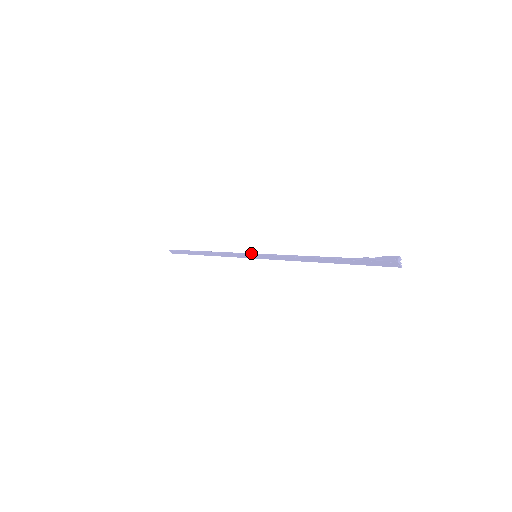
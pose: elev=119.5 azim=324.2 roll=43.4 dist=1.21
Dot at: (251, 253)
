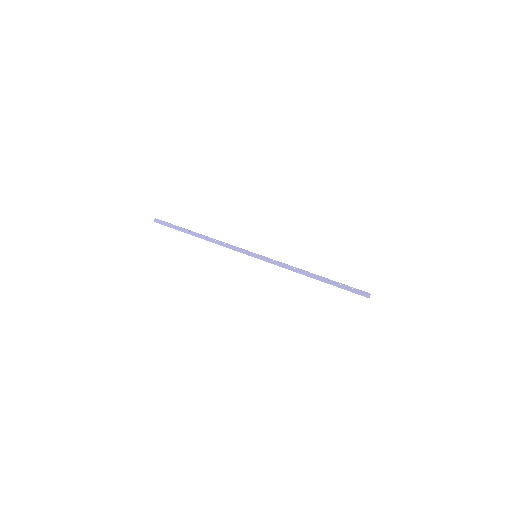
Dot at: occluded
